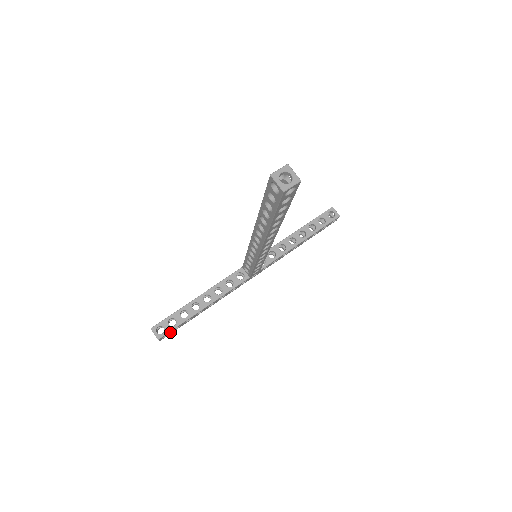
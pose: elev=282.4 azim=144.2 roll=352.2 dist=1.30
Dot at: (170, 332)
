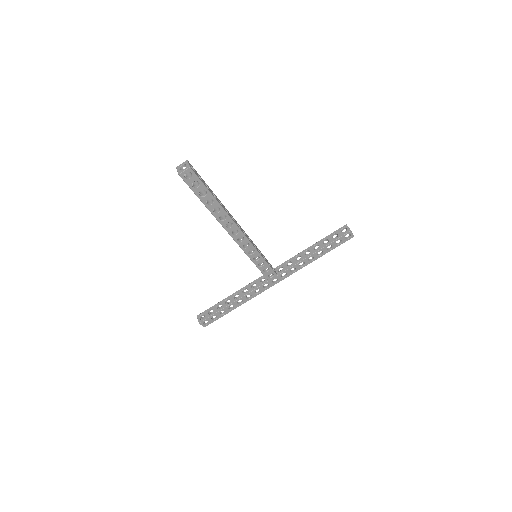
Dot at: (209, 320)
